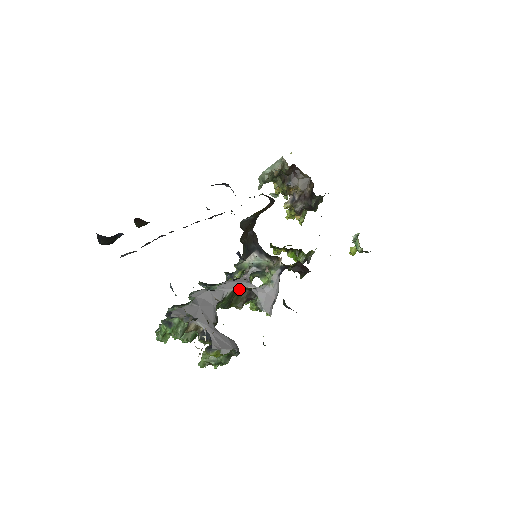
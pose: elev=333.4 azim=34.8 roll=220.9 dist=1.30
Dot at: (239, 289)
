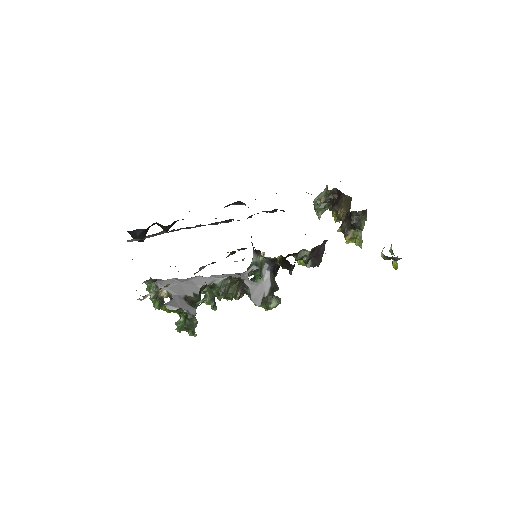
Dot at: (231, 280)
